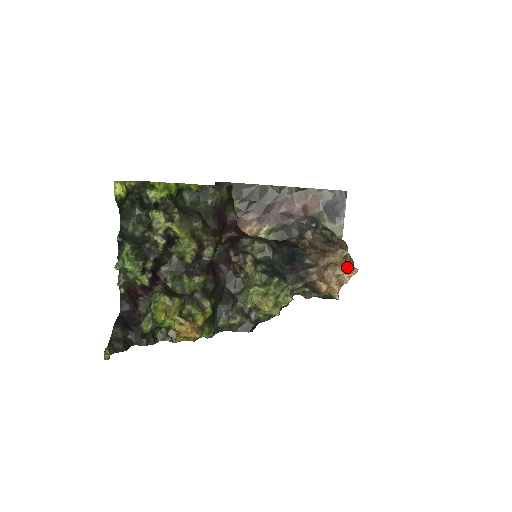
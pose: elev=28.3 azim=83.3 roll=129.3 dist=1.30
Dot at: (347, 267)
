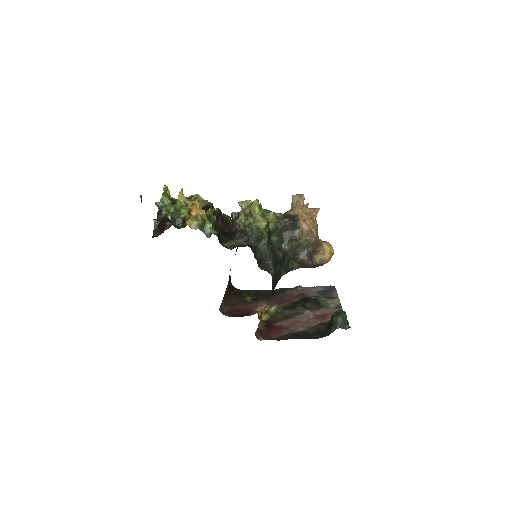
Dot at: (311, 209)
